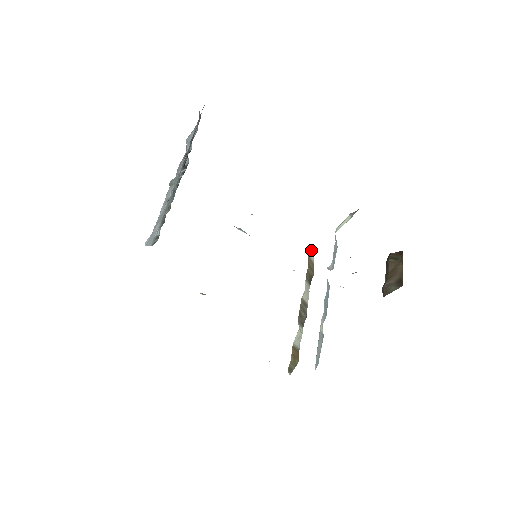
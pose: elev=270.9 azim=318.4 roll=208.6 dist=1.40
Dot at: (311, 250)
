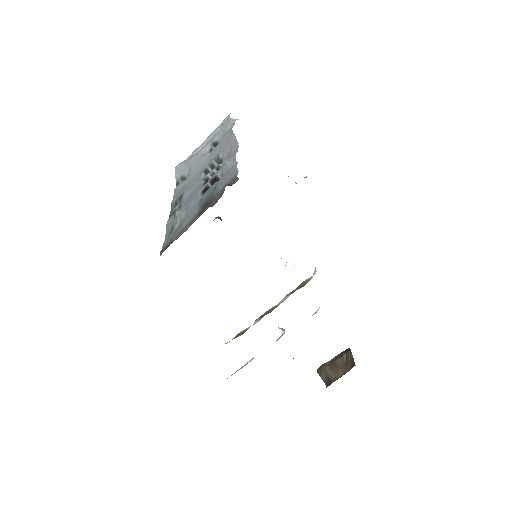
Dot at: occluded
